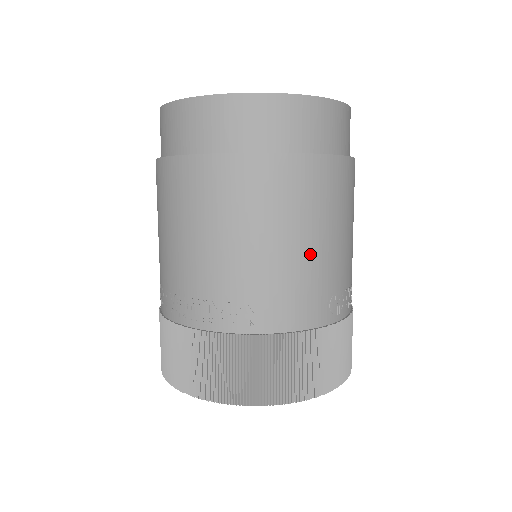
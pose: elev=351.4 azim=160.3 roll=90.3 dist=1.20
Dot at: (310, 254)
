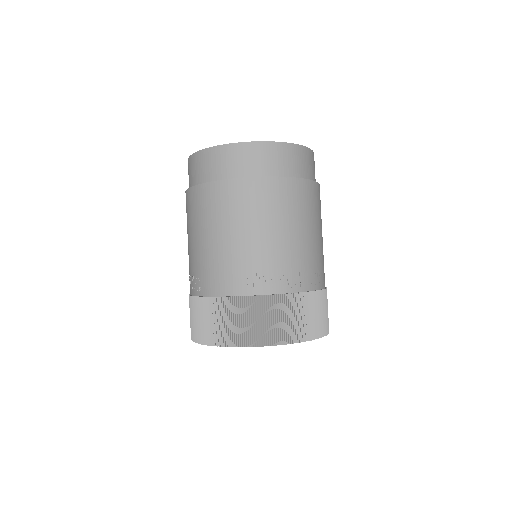
Dot at: (227, 244)
